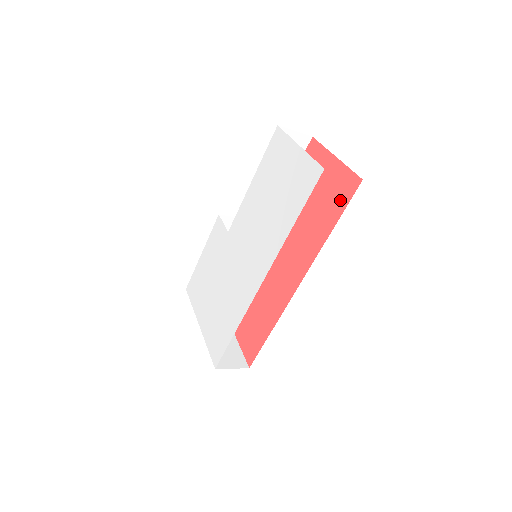
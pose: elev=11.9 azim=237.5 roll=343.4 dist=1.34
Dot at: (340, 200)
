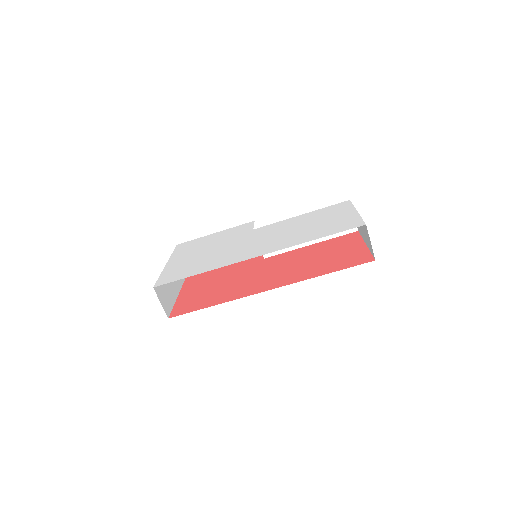
Dot at: (349, 263)
